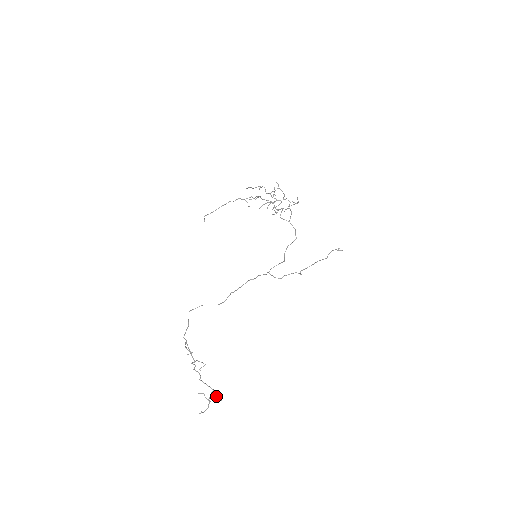
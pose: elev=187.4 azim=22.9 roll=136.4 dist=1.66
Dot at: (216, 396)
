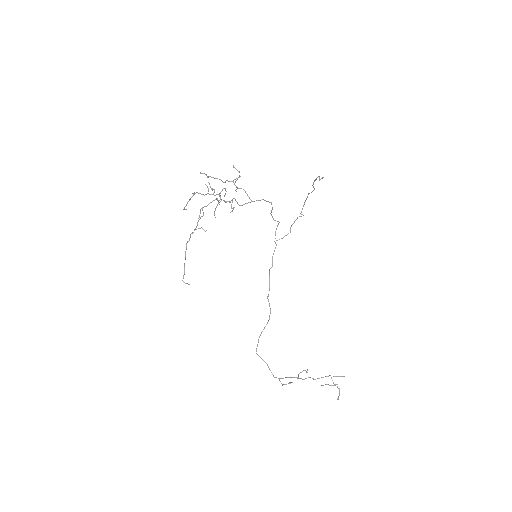
Dot at: occluded
